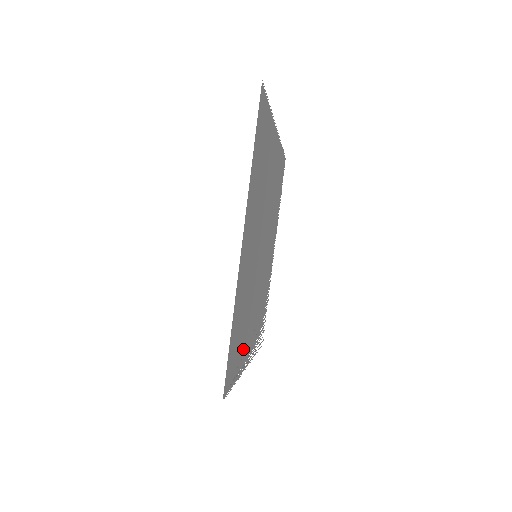
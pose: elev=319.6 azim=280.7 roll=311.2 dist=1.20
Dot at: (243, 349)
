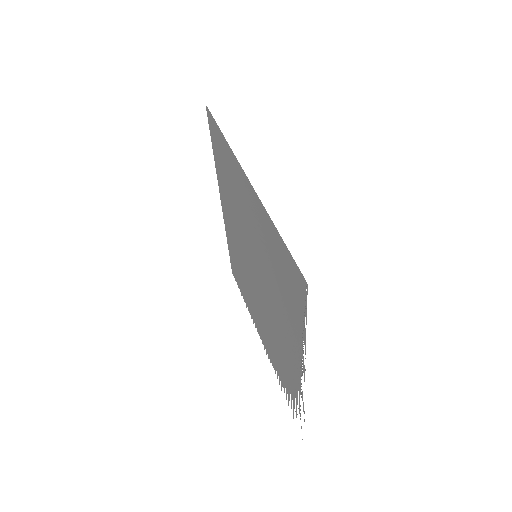
Dot at: (293, 329)
